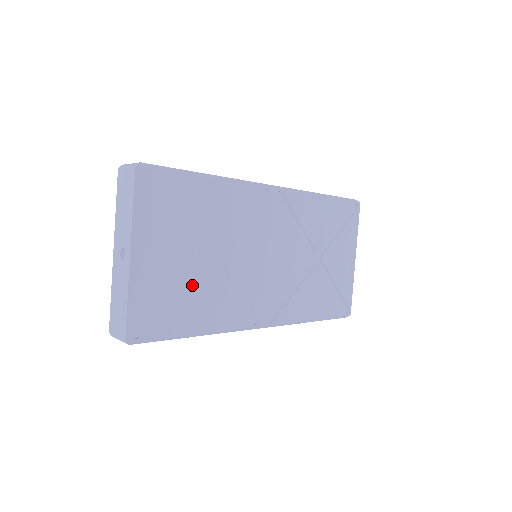
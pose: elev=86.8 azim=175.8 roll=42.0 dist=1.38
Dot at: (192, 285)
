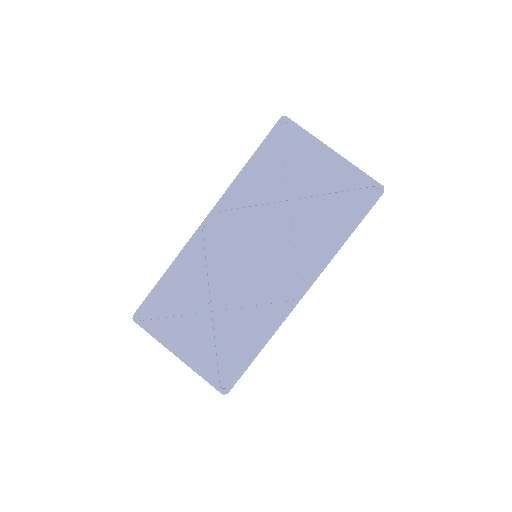
Dot at: (225, 330)
